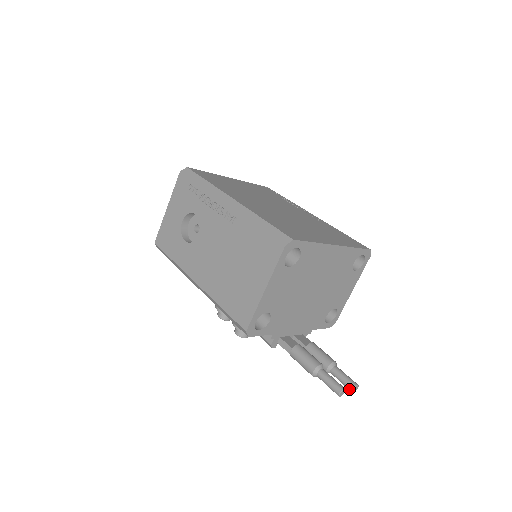
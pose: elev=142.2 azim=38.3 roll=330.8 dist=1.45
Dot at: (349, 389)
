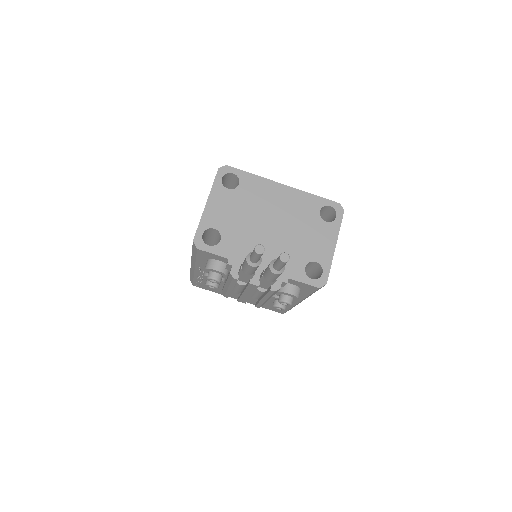
Dot at: (279, 260)
